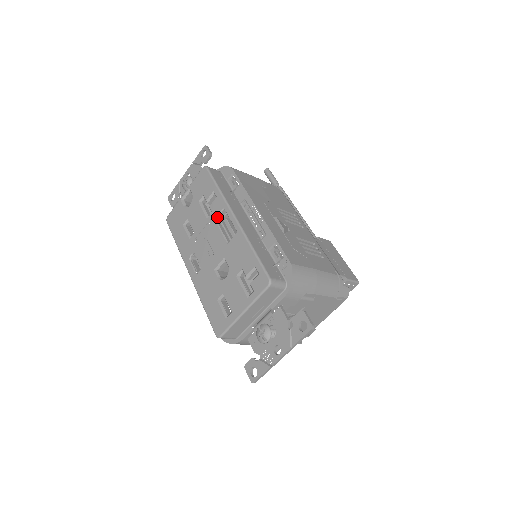
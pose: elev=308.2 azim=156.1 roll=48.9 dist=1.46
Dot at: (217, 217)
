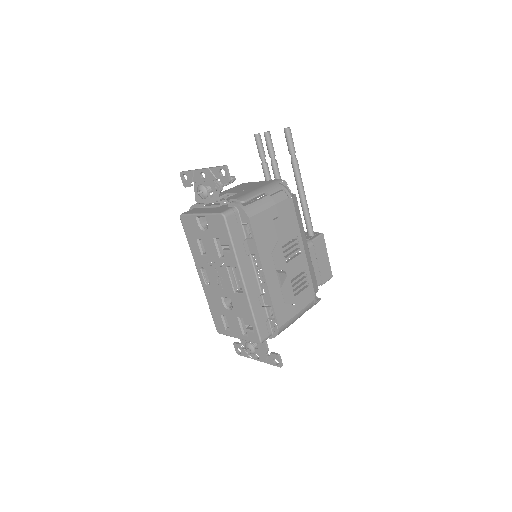
Dot at: (228, 266)
